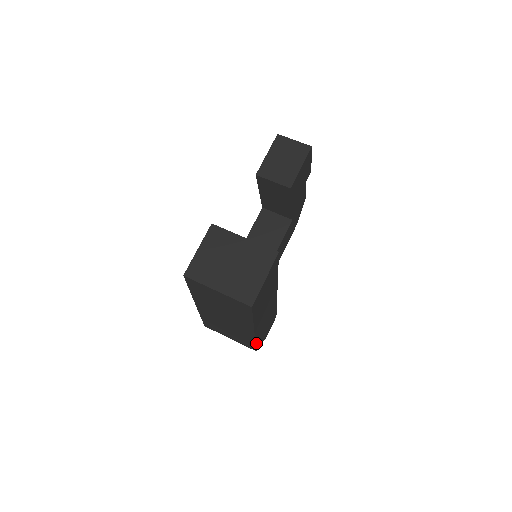
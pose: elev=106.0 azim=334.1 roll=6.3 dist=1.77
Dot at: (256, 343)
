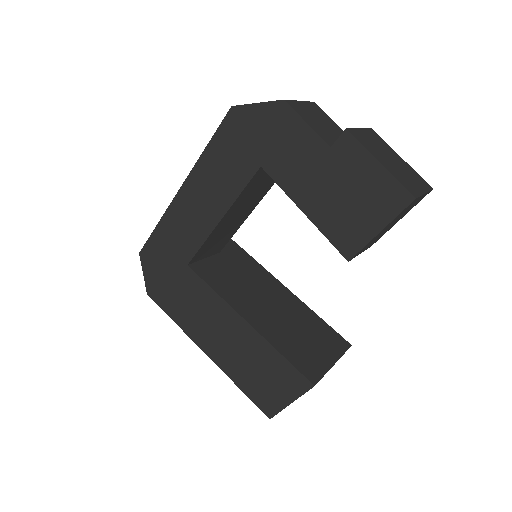
Dot at: occluded
